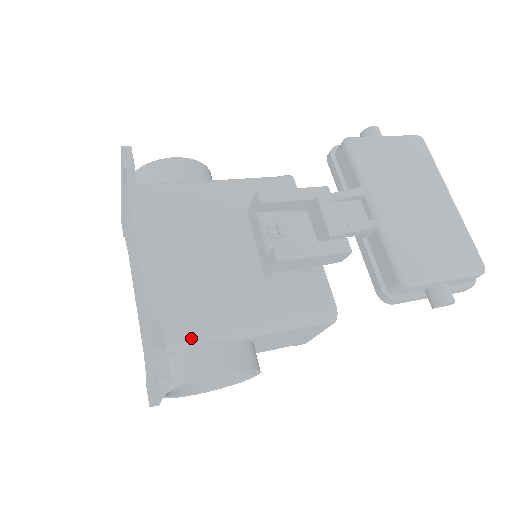
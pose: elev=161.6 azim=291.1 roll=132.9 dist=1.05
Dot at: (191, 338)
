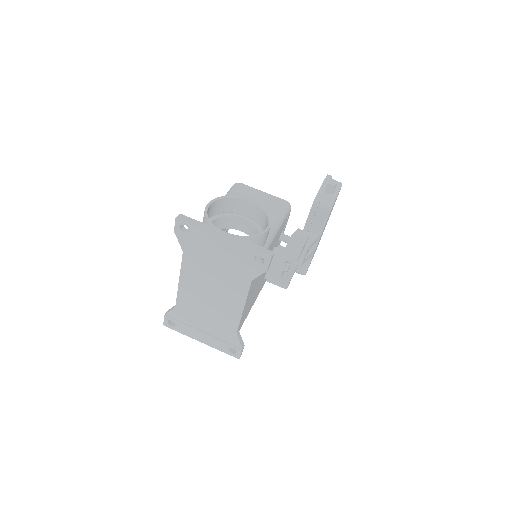
Dot at: occluded
